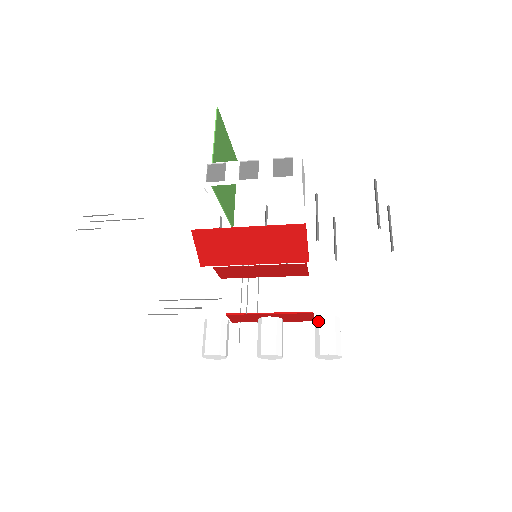
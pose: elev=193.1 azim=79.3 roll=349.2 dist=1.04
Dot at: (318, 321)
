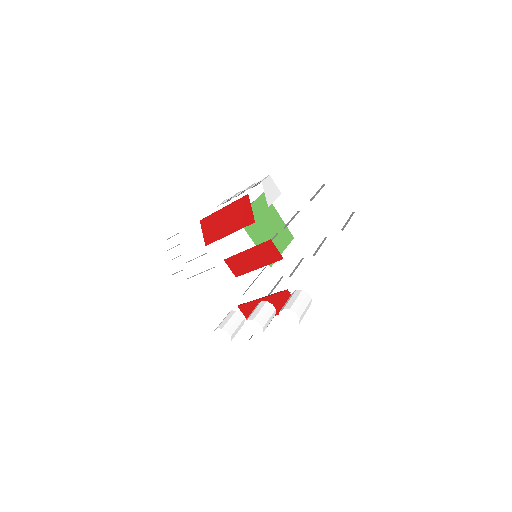
Dot at: (290, 296)
